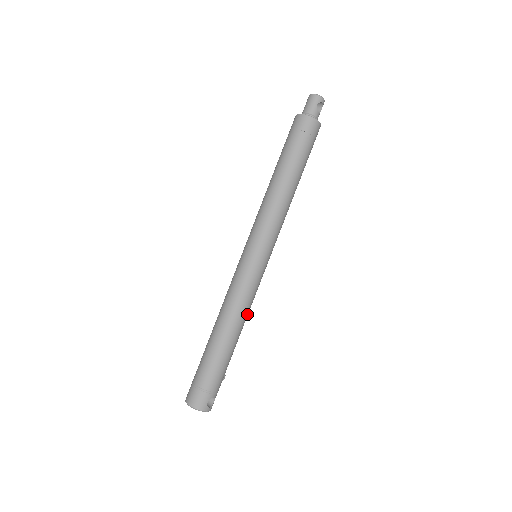
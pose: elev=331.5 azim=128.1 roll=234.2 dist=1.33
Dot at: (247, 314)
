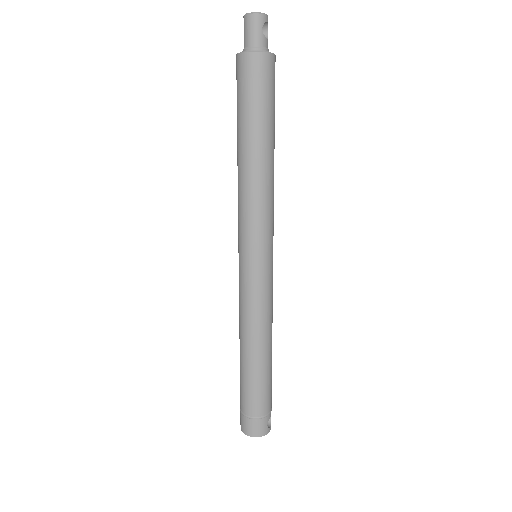
Dot at: occluded
